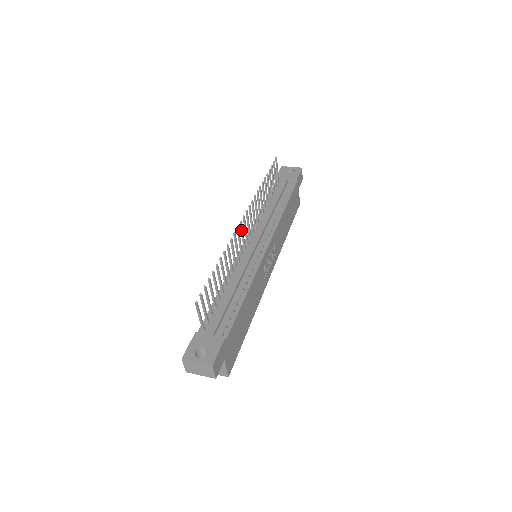
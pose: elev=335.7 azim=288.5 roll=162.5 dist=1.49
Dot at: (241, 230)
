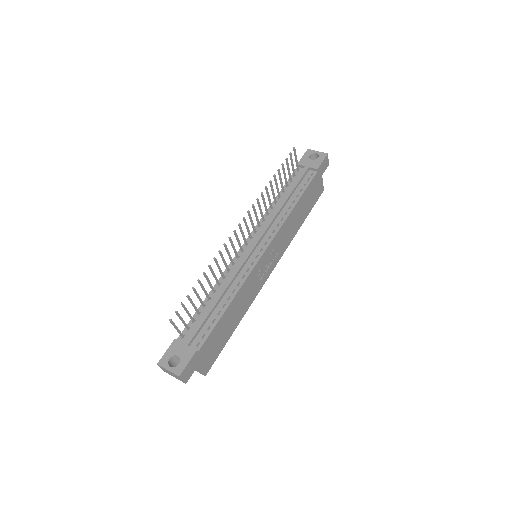
Dot at: (236, 237)
